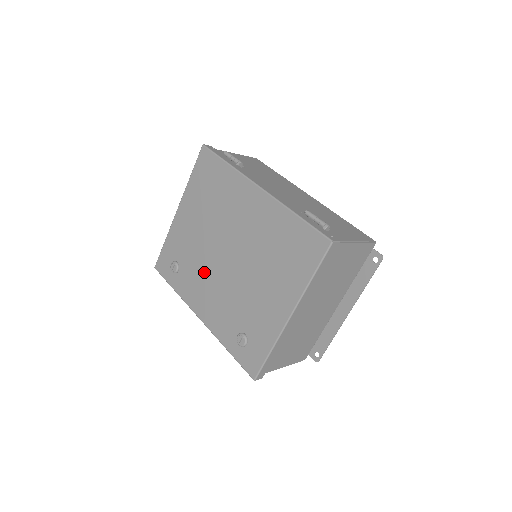
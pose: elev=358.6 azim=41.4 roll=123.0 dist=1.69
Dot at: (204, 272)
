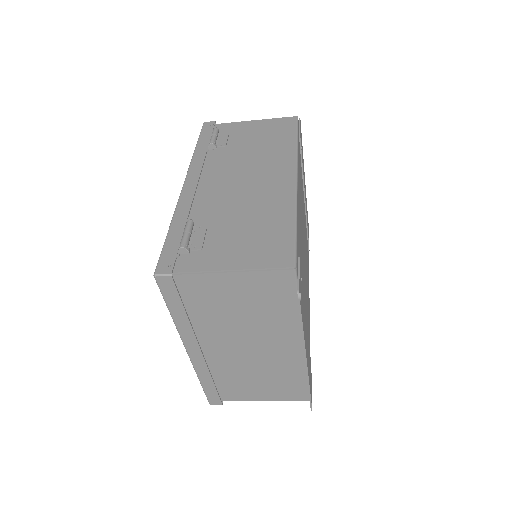
Dot at: occluded
